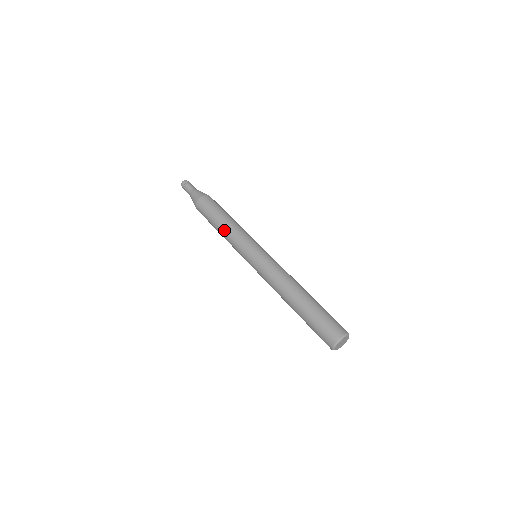
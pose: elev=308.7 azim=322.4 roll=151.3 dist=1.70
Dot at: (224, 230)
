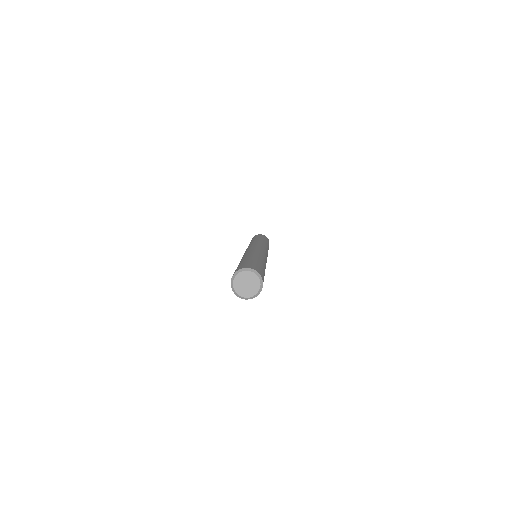
Dot at: (259, 239)
